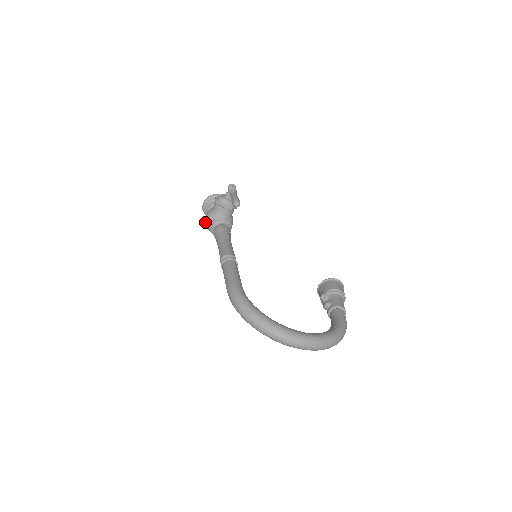
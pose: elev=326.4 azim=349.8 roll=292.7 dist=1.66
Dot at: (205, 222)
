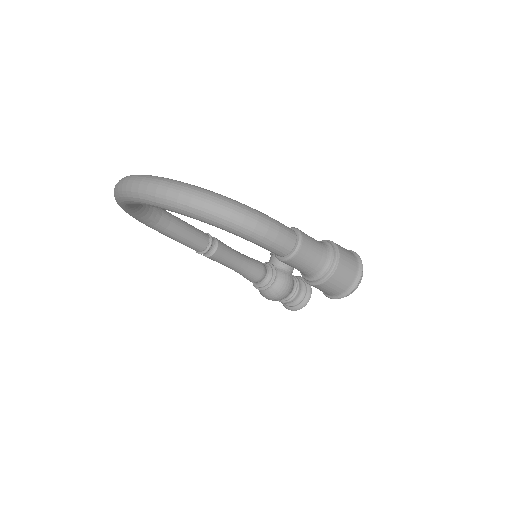
Dot at: occluded
